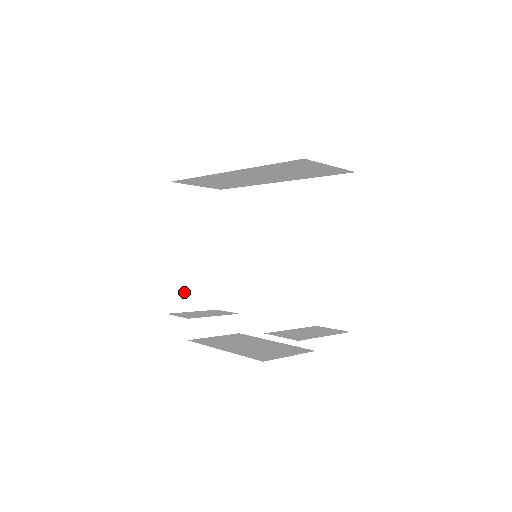
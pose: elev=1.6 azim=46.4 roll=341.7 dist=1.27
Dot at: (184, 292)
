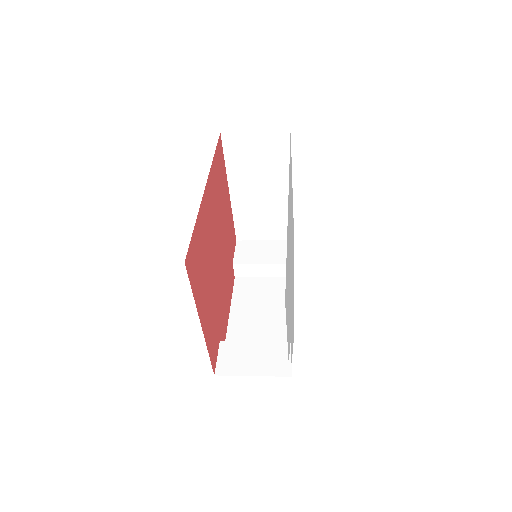
Dot at: (253, 225)
